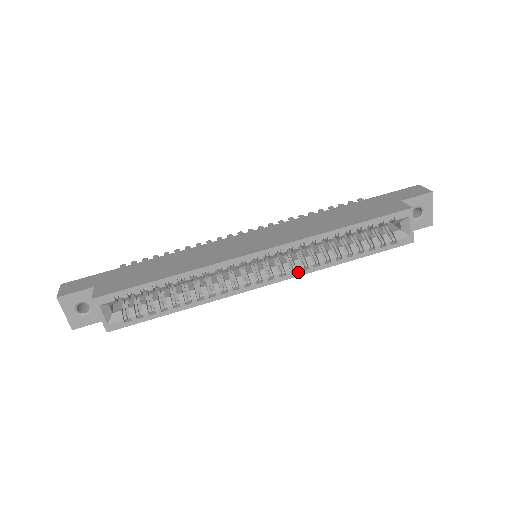
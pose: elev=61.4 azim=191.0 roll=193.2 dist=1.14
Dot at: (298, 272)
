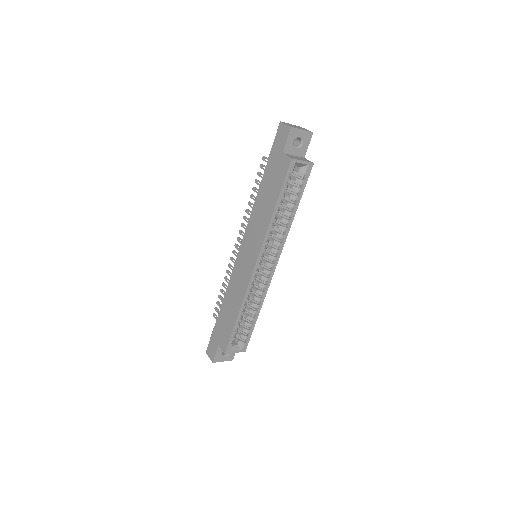
Dot at: (281, 245)
